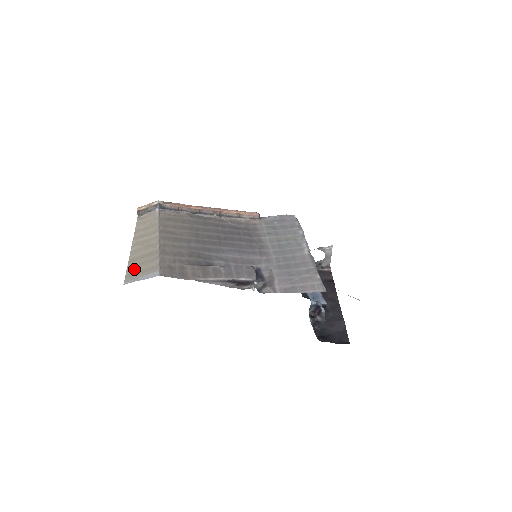
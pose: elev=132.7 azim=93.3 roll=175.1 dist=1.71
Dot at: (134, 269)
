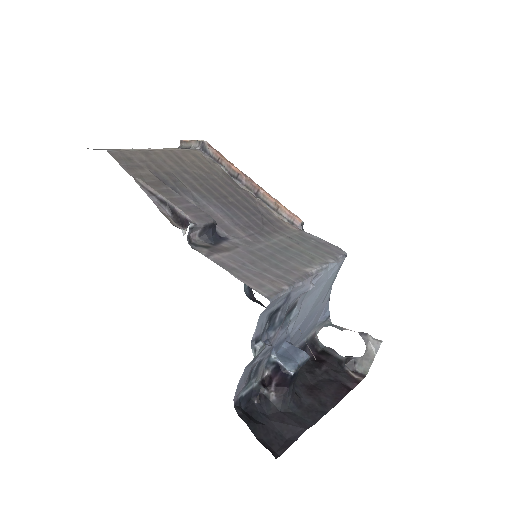
Dot at: occluded
